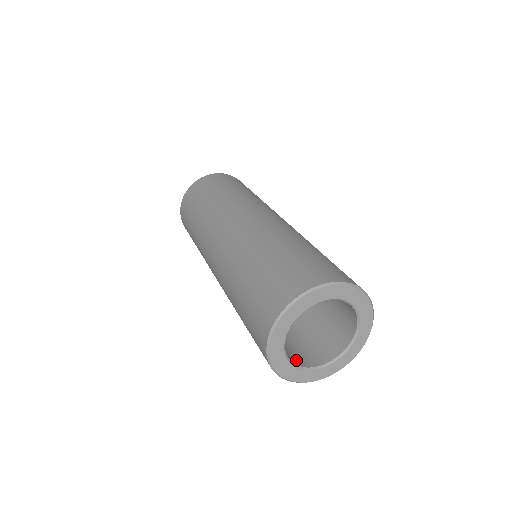
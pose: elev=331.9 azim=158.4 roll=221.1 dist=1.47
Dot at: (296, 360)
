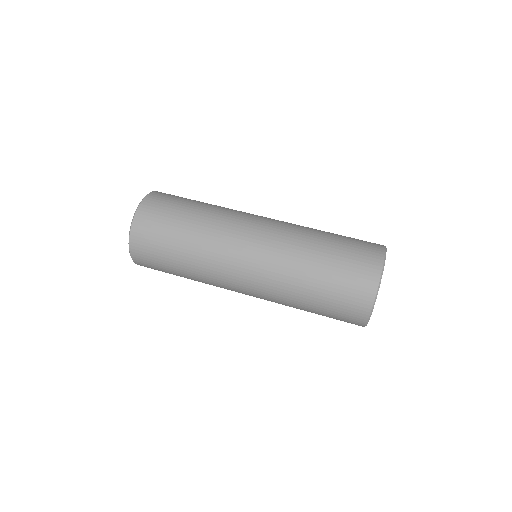
Dot at: occluded
